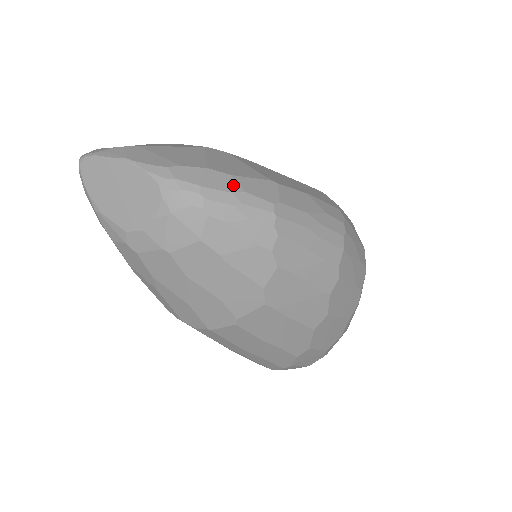
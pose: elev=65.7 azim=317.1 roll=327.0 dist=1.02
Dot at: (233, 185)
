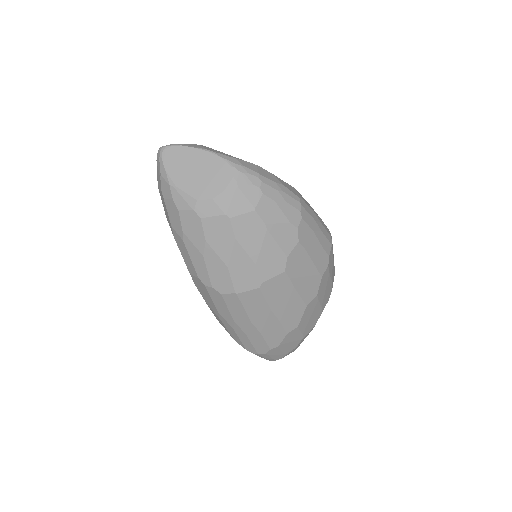
Dot at: (276, 179)
